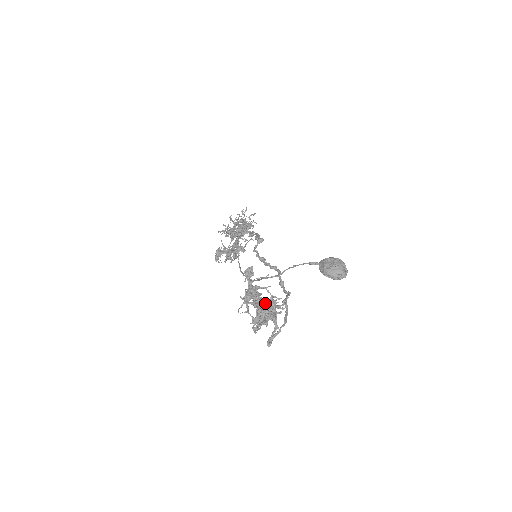
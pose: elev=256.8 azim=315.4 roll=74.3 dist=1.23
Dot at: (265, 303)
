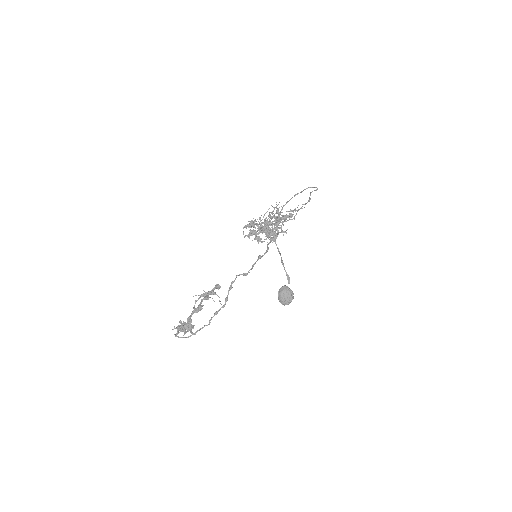
Dot at: (188, 325)
